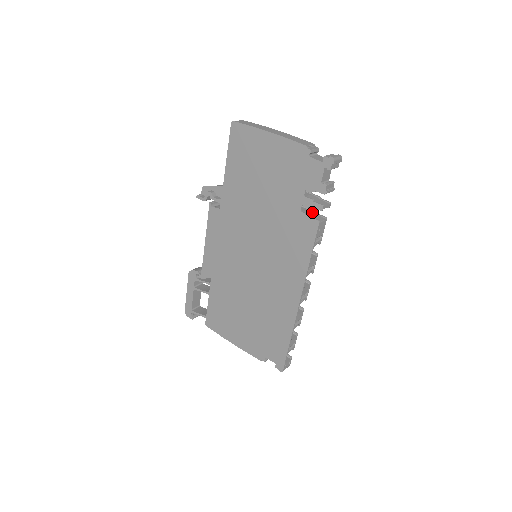
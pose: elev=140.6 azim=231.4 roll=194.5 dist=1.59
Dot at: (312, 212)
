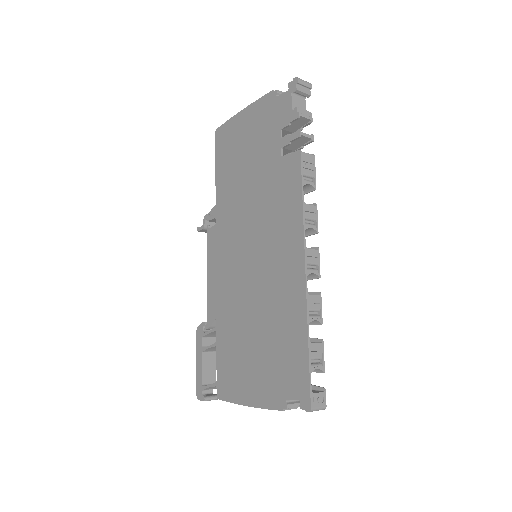
Dot at: occluded
